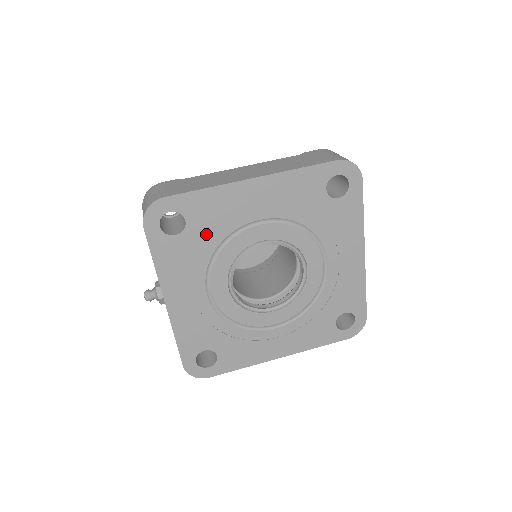
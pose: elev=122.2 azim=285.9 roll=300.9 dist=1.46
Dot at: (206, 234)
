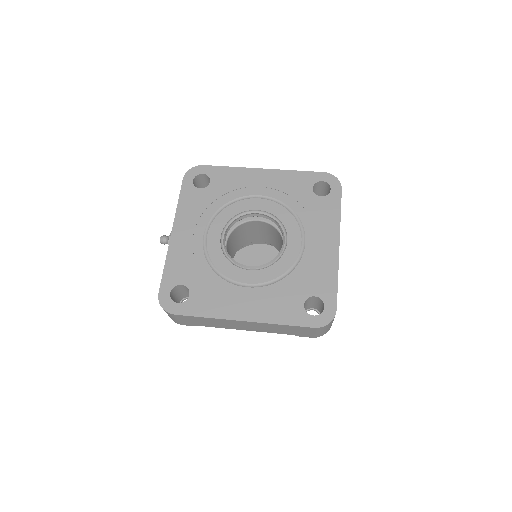
Dot at: (220, 194)
